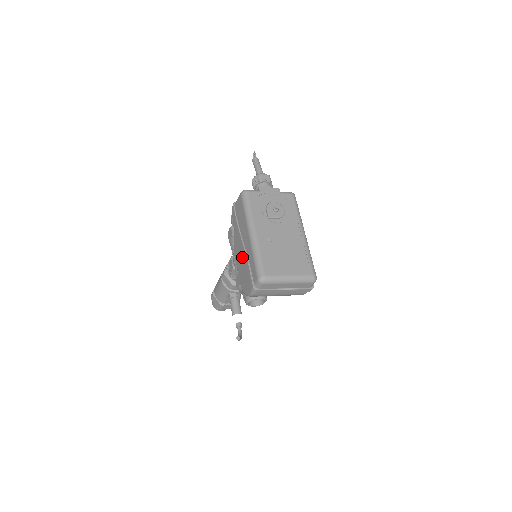
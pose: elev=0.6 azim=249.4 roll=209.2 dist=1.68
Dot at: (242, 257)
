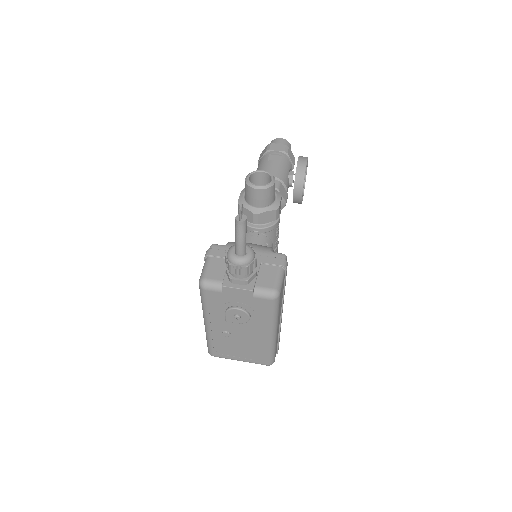
Dot at: occluded
